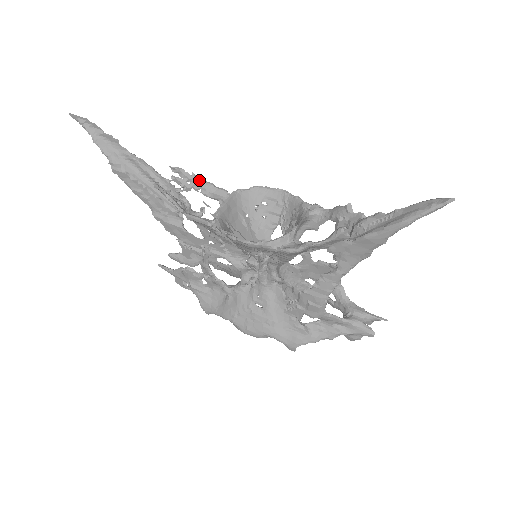
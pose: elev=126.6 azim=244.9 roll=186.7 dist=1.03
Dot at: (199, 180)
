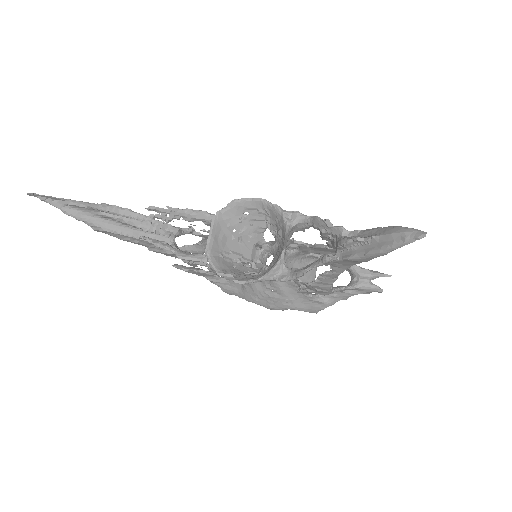
Dot at: (177, 211)
